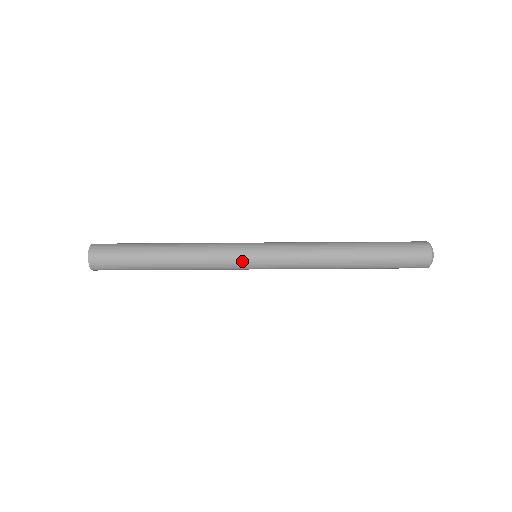
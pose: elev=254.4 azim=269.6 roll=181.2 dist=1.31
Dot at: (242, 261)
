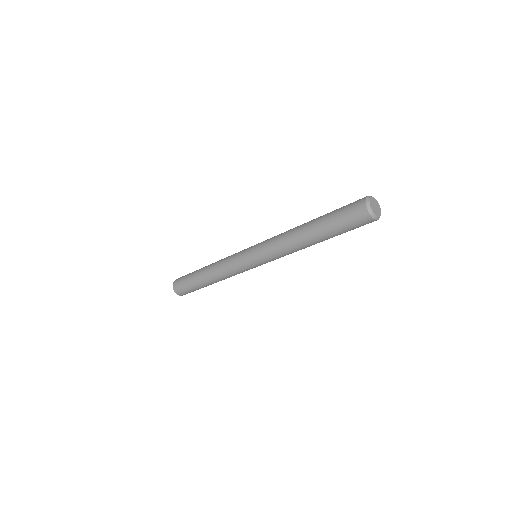
Dot at: (248, 268)
